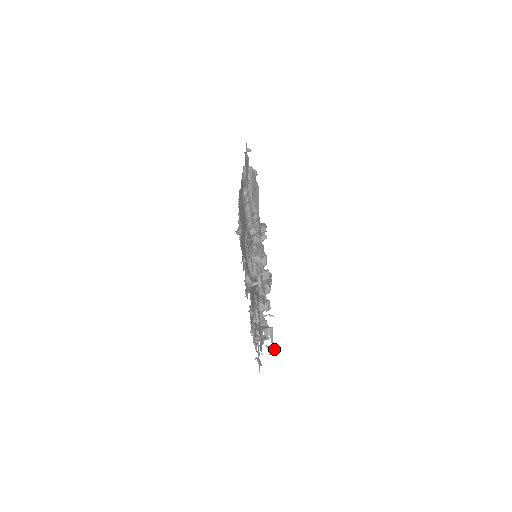
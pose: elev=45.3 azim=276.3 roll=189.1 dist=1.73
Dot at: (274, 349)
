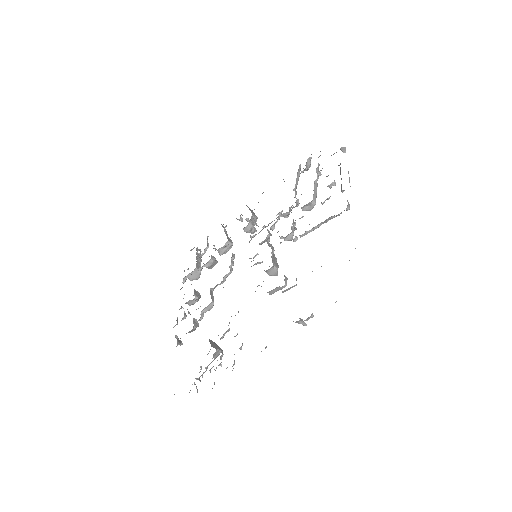
Dot at: occluded
